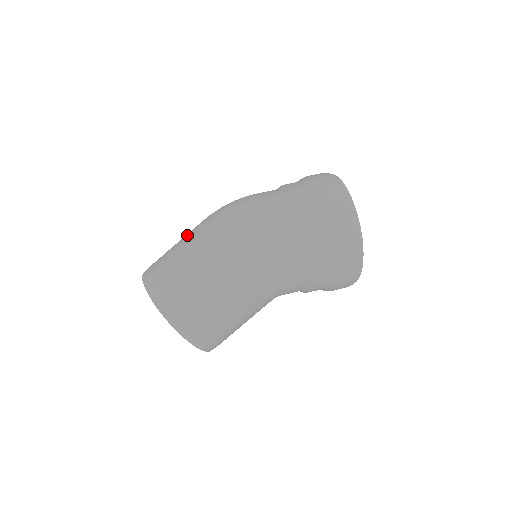
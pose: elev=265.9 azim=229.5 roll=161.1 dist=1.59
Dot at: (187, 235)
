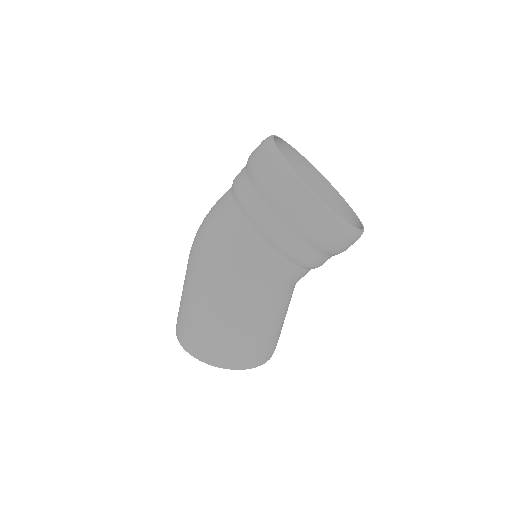
Dot at: occluded
